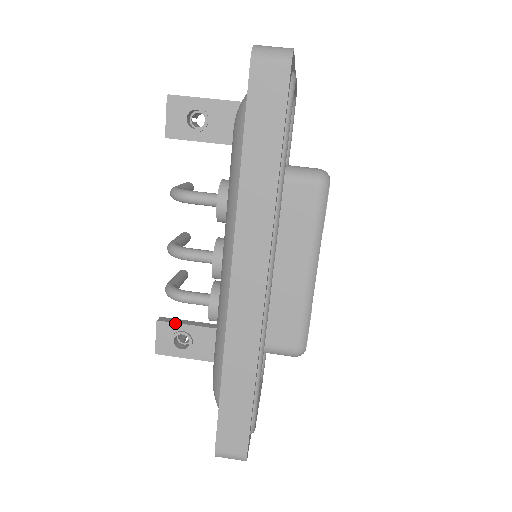
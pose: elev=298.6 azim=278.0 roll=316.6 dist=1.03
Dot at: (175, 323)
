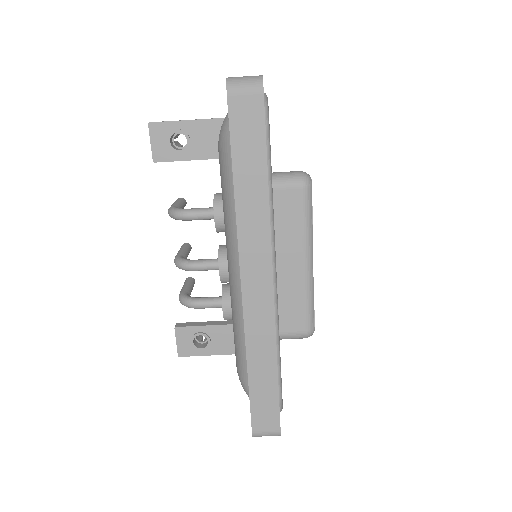
Dot at: (192, 326)
